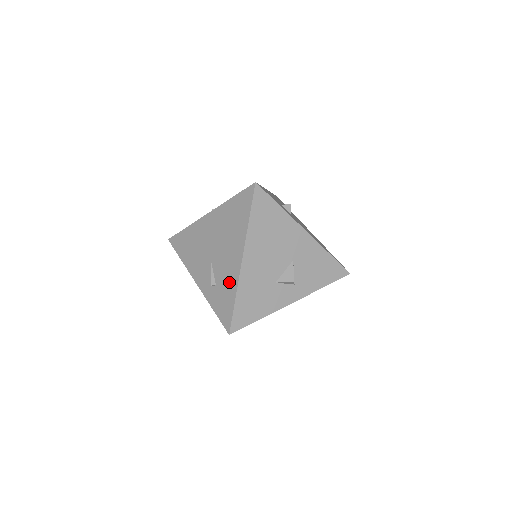
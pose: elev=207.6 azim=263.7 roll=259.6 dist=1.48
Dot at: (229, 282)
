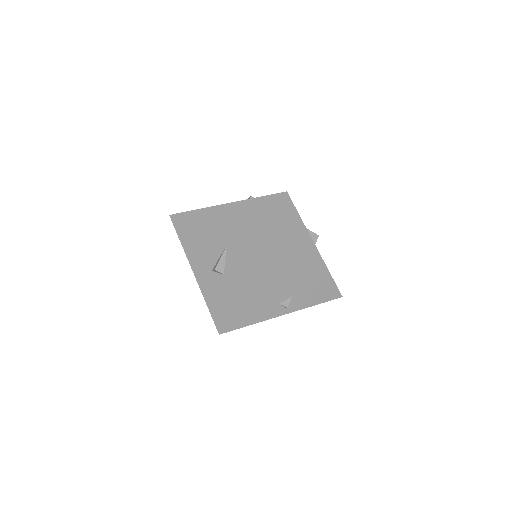
Dot at: occluded
